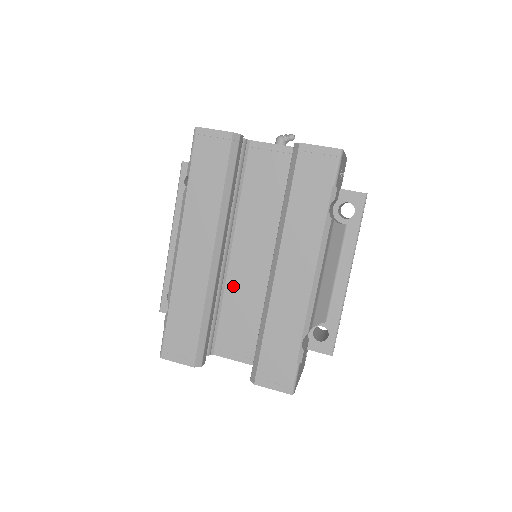
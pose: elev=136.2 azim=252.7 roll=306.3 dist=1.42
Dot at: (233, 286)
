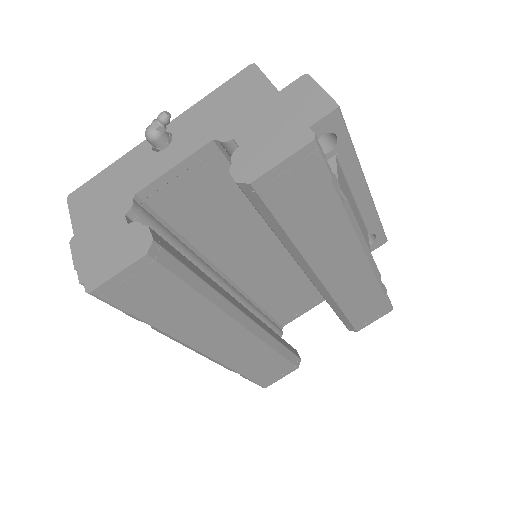
Dot at: (257, 290)
